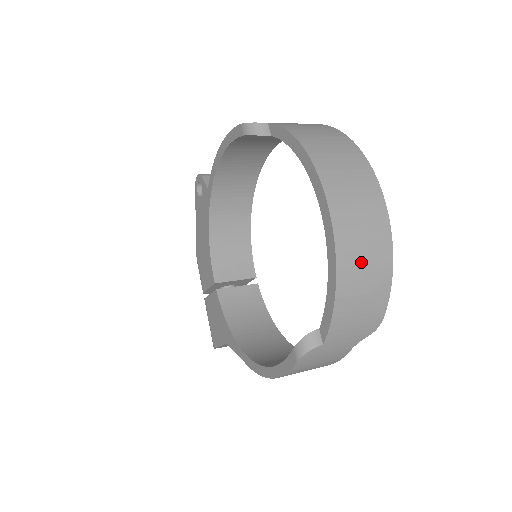
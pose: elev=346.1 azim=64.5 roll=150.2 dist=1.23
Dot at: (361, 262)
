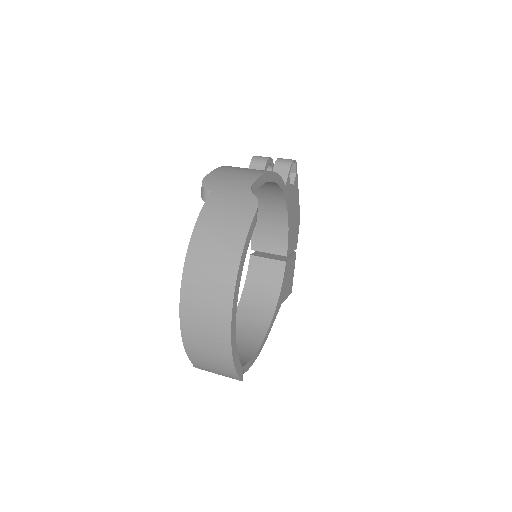
Dot at: (203, 349)
